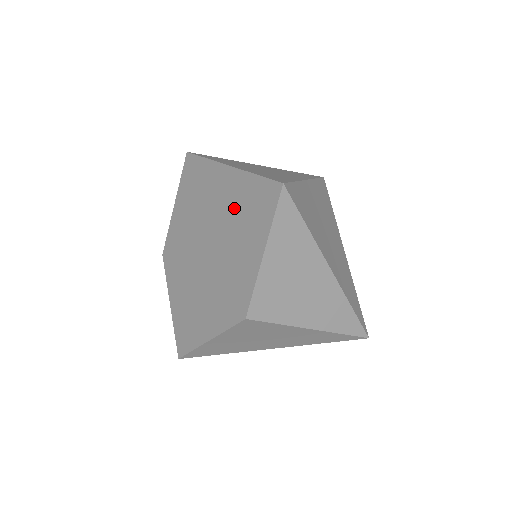
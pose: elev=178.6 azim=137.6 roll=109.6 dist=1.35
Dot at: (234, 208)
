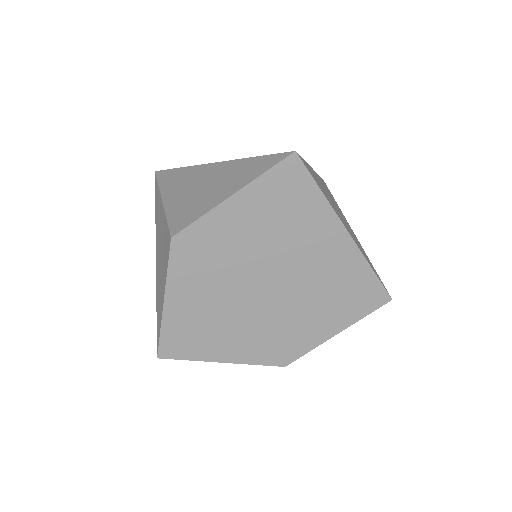
Dot at: (330, 278)
